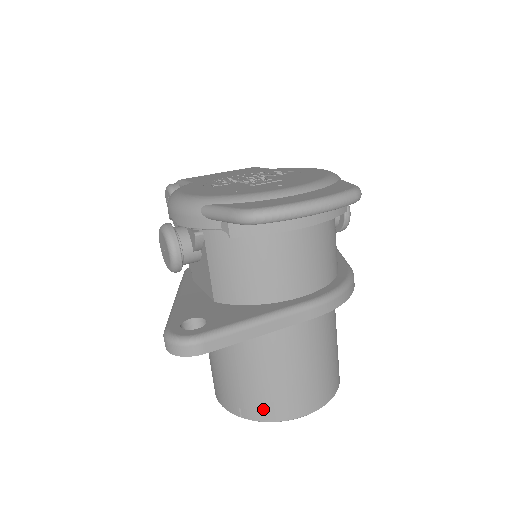
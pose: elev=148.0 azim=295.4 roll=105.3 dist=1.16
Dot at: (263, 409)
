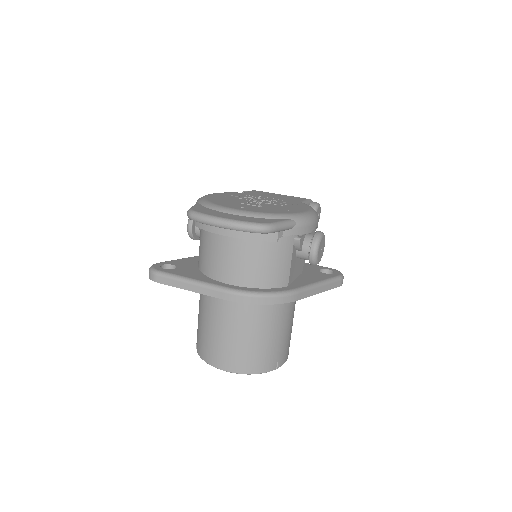
Dot at: (201, 348)
